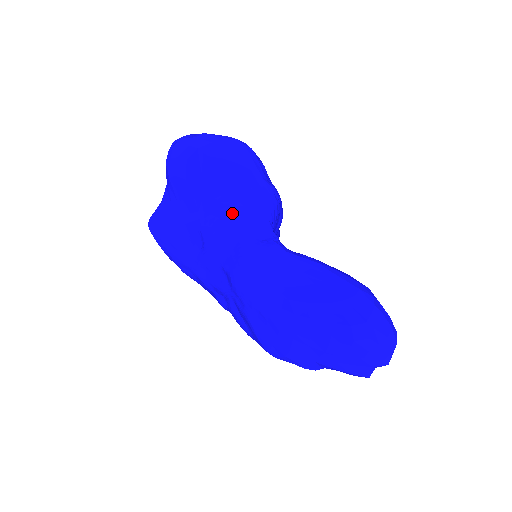
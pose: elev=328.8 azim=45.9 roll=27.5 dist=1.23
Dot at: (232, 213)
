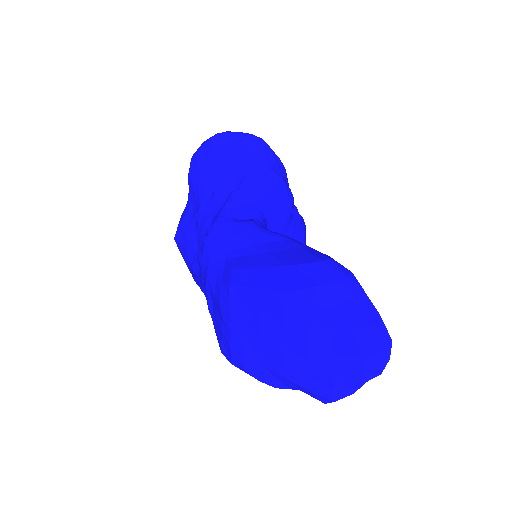
Dot at: (222, 197)
